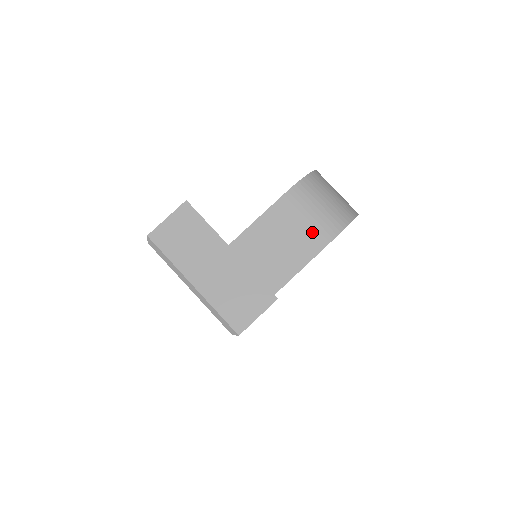
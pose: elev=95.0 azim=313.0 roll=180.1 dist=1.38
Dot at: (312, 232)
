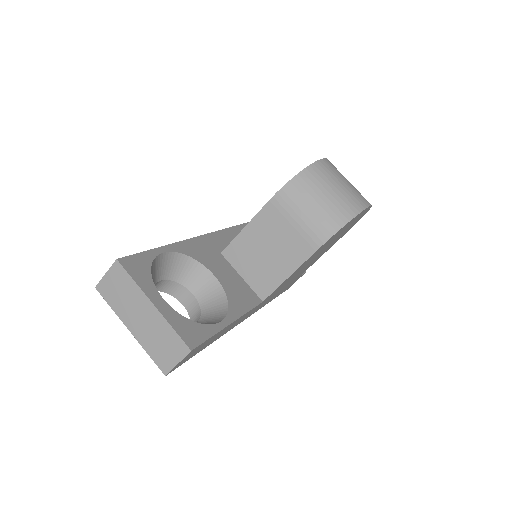
Dot at: (298, 240)
